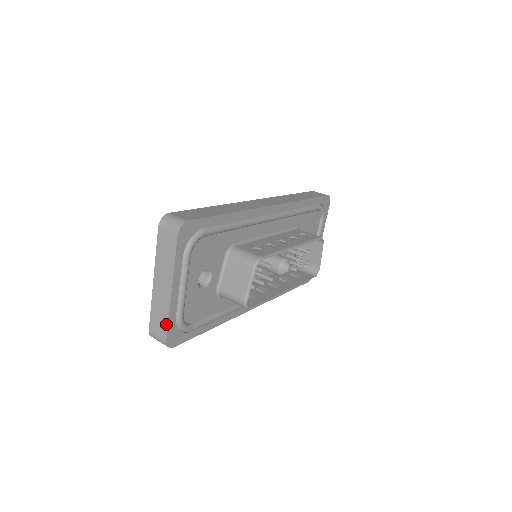
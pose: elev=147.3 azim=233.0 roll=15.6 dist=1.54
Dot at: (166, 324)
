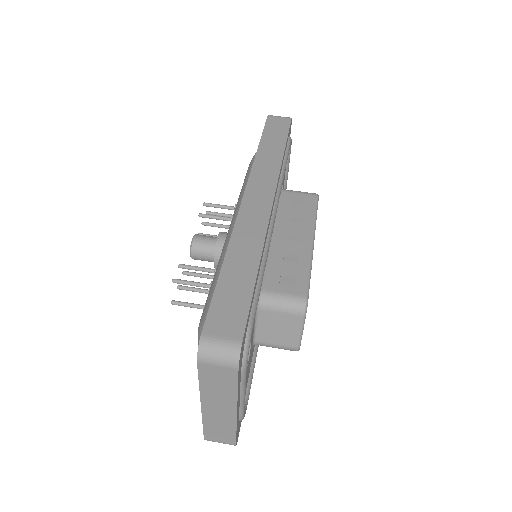
Dot at: (233, 435)
